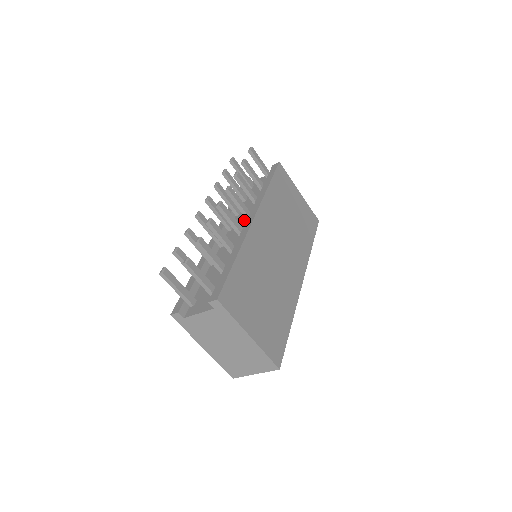
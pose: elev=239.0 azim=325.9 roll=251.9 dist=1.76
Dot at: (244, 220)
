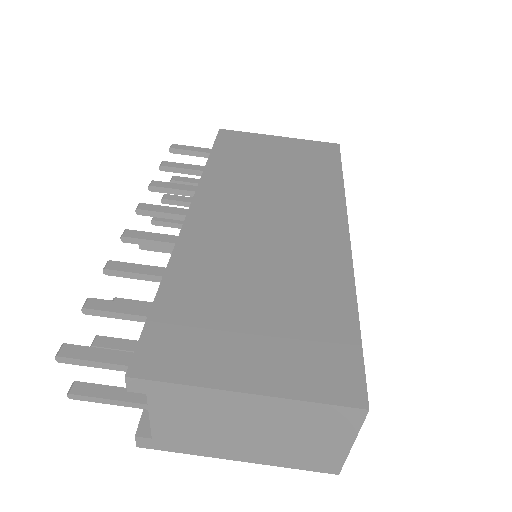
Dot at: occluded
